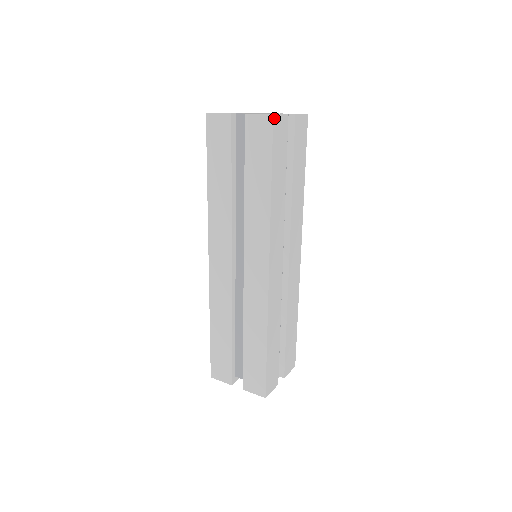
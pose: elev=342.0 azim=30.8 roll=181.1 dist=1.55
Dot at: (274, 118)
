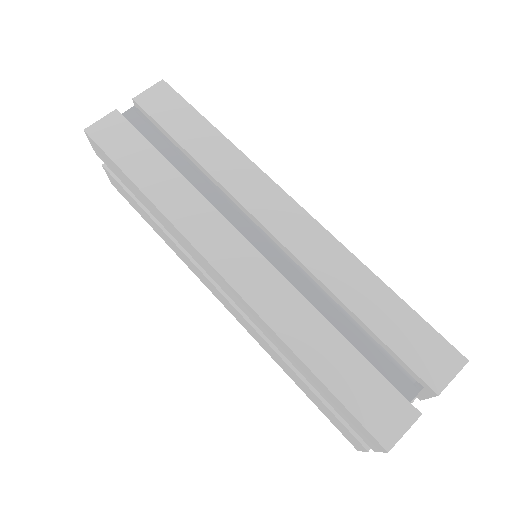
Dot at: (165, 84)
